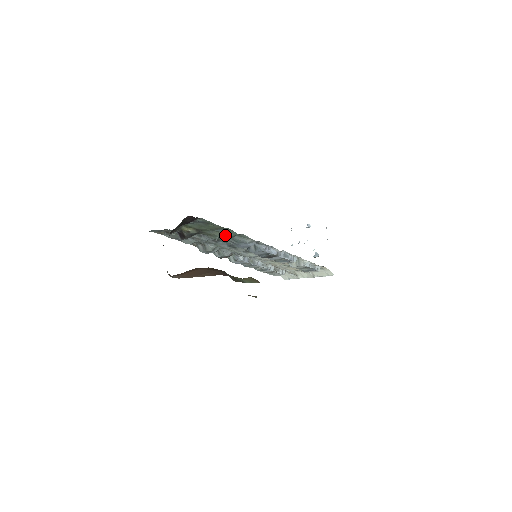
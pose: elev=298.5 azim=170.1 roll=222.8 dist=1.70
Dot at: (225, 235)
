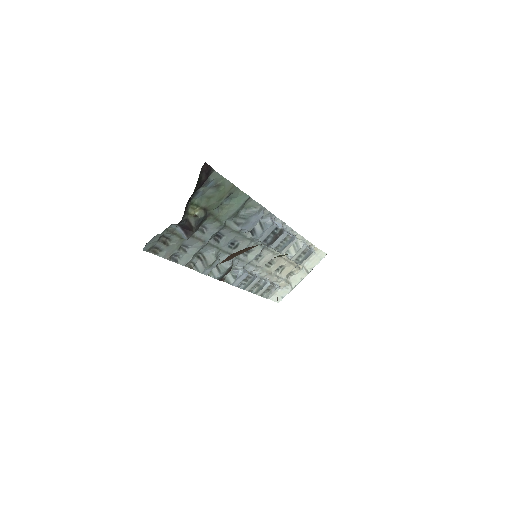
Dot at: (233, 209)
